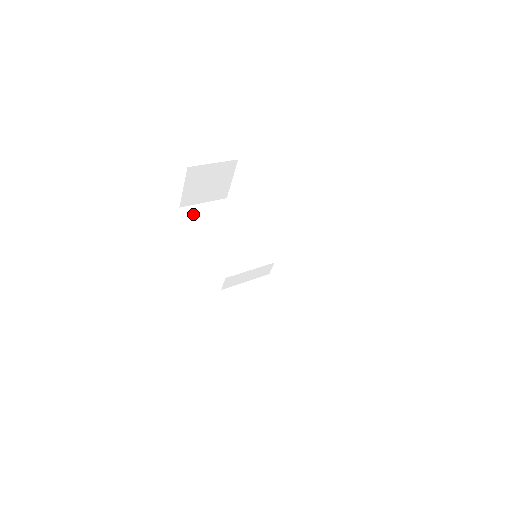
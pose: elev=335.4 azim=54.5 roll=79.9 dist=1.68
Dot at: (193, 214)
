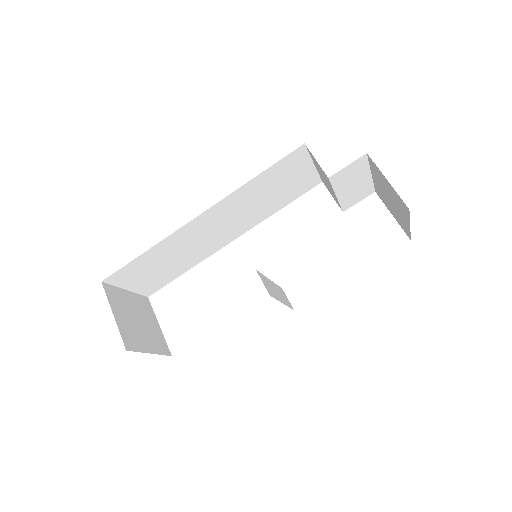
Dot at: occluded
